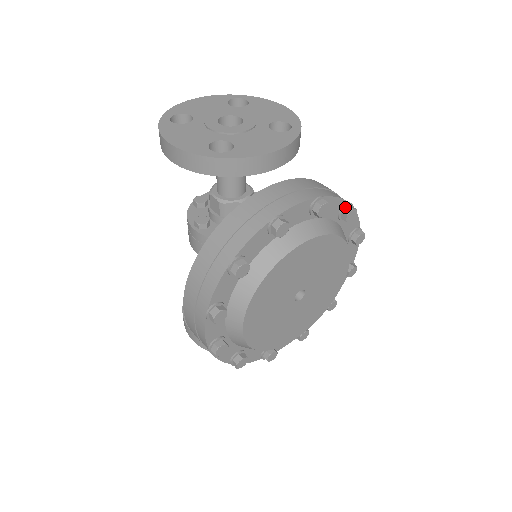
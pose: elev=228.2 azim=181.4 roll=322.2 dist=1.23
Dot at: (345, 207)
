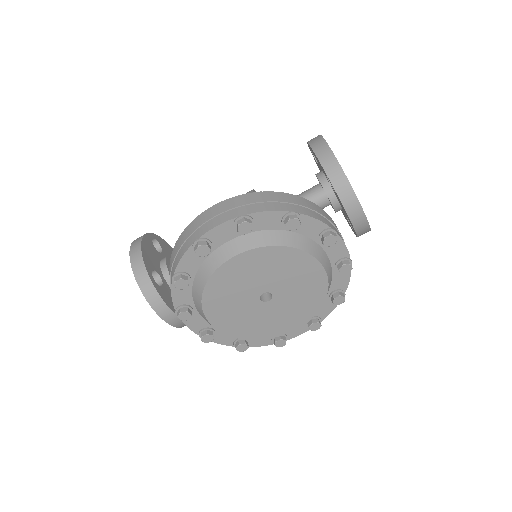
Dot at: (342, 292)
